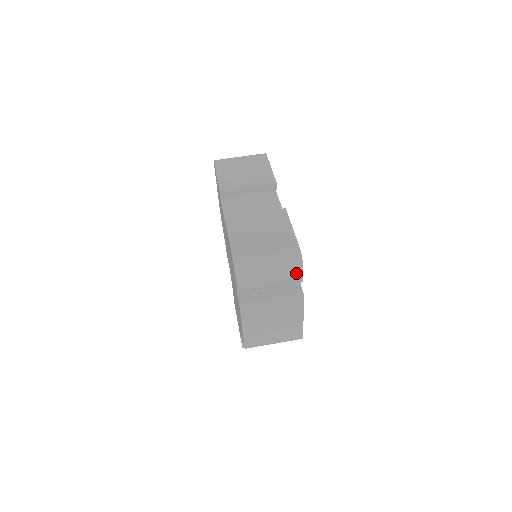
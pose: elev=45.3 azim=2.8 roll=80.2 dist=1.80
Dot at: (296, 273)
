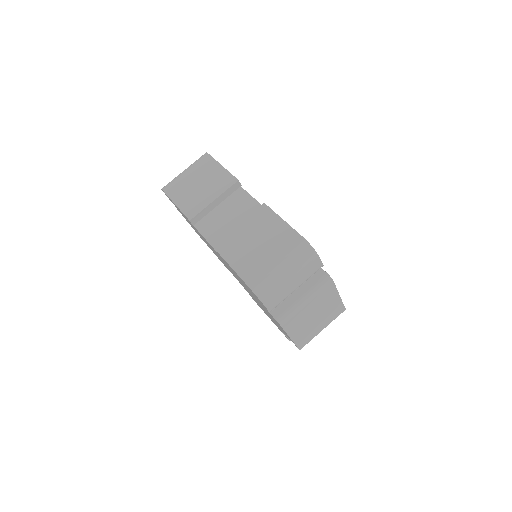
Dot at: (314, 263)
